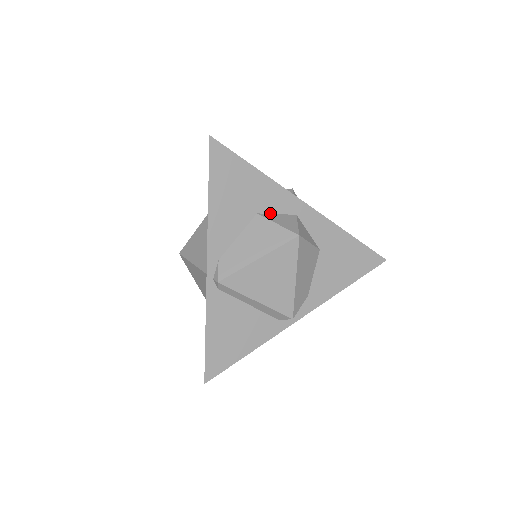
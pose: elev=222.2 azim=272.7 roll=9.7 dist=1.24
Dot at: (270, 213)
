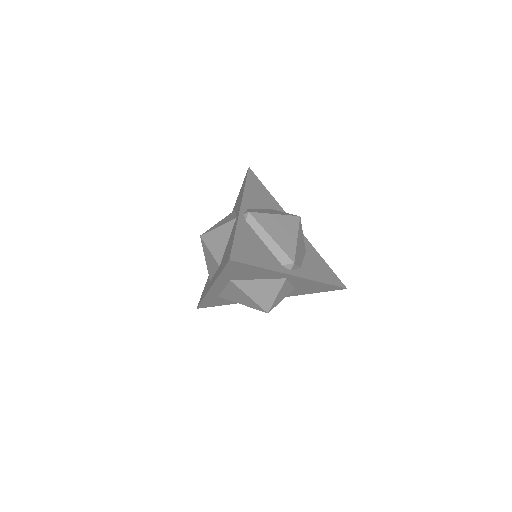
Dot at: occluded
